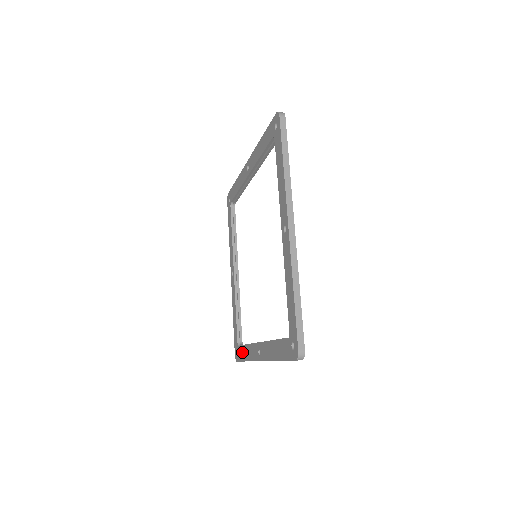
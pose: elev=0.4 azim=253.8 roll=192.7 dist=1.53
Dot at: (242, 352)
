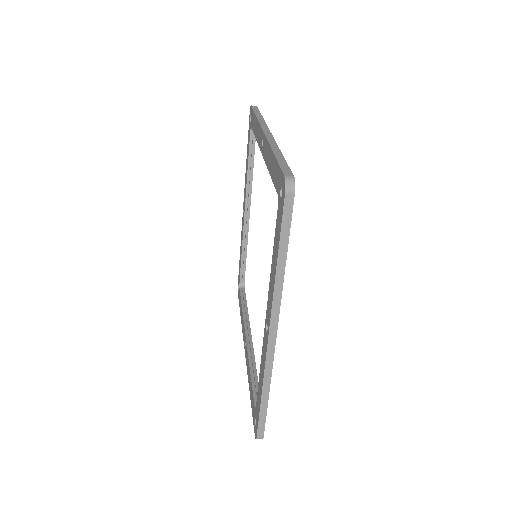
Dot at: (258, 398)
